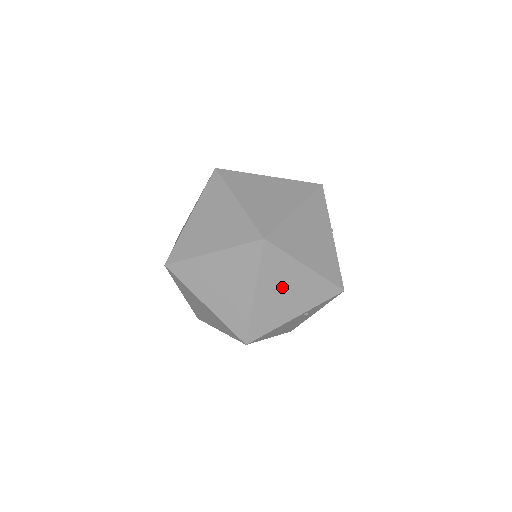
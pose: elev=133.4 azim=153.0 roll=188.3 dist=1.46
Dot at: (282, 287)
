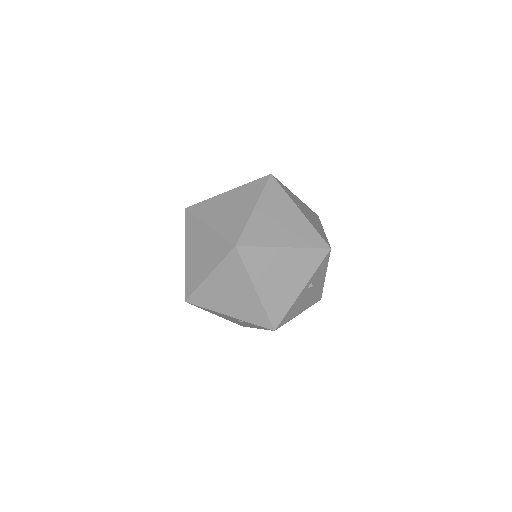
Dot at: (230, 288)
